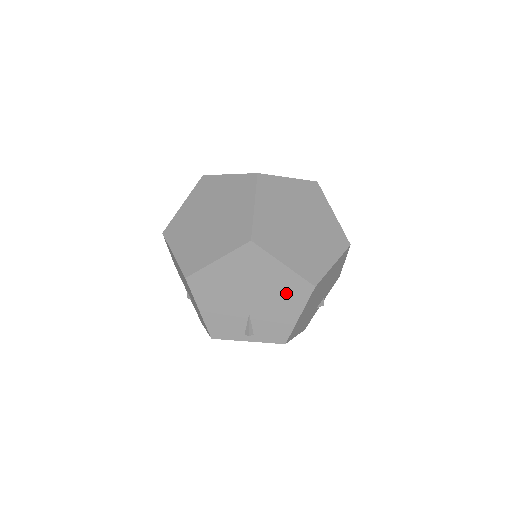
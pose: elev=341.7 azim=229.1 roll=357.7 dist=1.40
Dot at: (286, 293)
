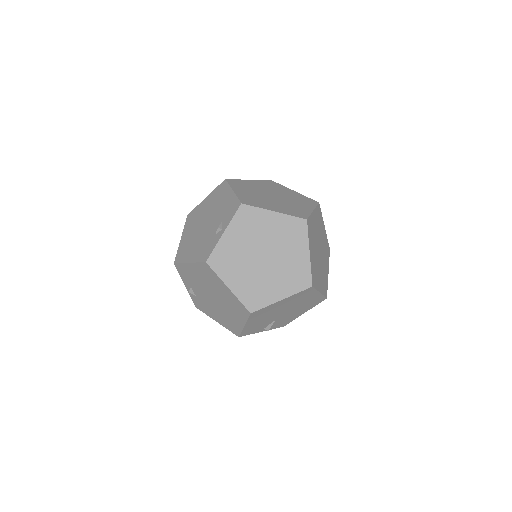
Dot at: (308, 305)
